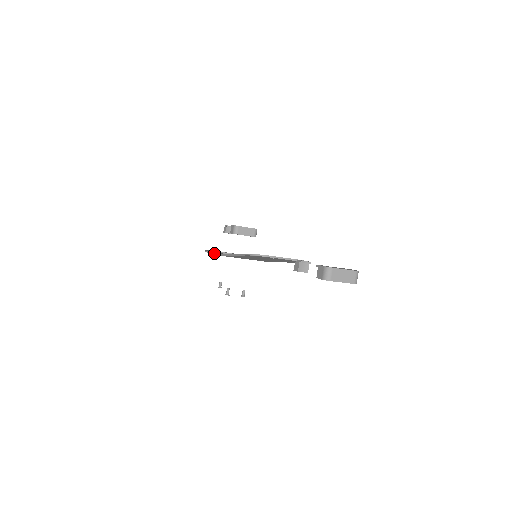
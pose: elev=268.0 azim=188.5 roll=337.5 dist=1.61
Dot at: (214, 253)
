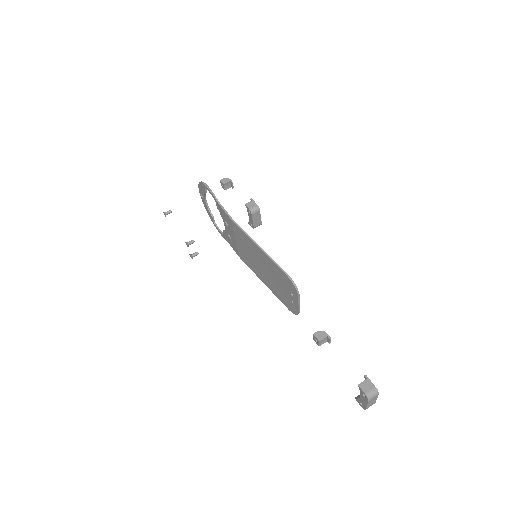
Dot at: (220, 204)
